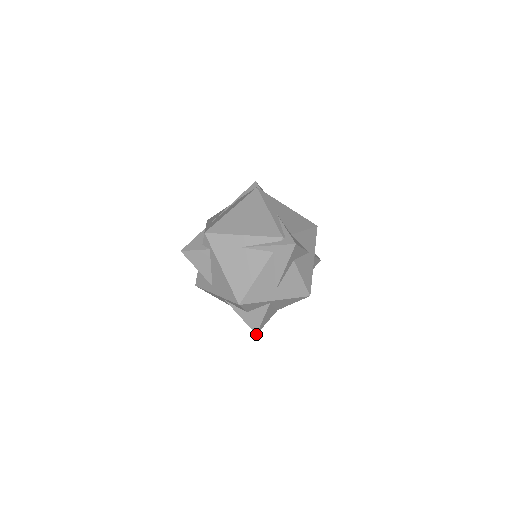
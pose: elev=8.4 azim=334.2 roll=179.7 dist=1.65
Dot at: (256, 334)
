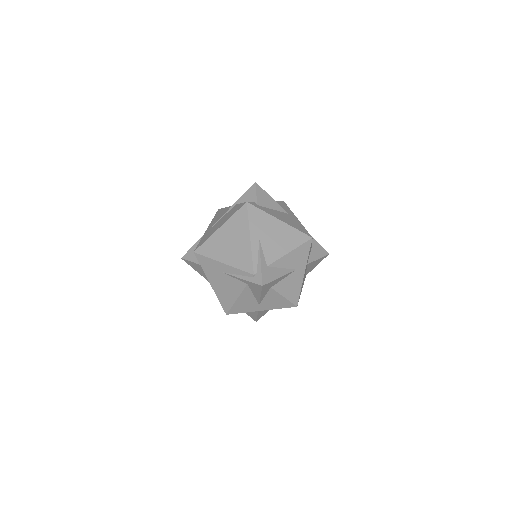
Dot at: occluded
